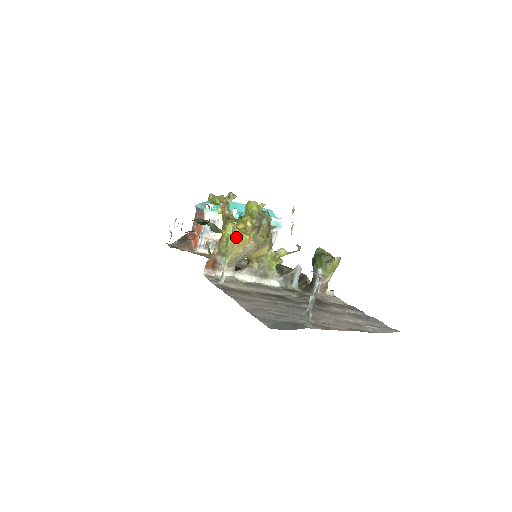
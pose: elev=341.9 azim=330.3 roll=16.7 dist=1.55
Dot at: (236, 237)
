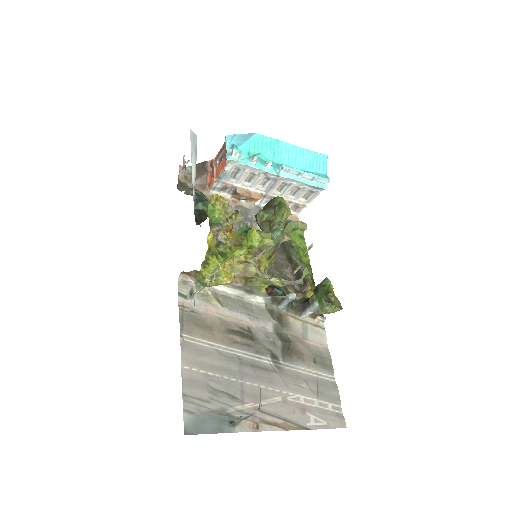
Dot at: (214, 280)
